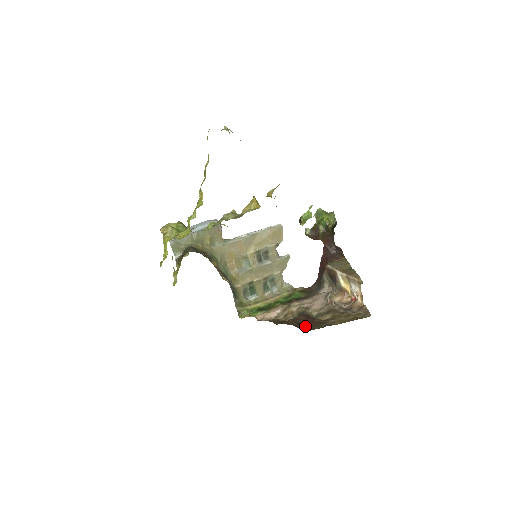
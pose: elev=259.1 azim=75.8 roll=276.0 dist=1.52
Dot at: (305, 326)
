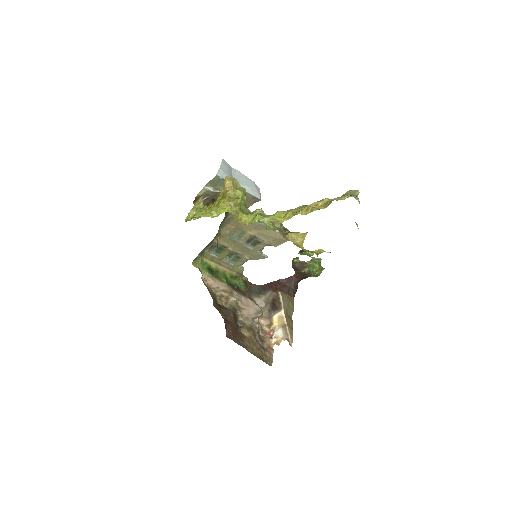
Dot at: (230, 330)
